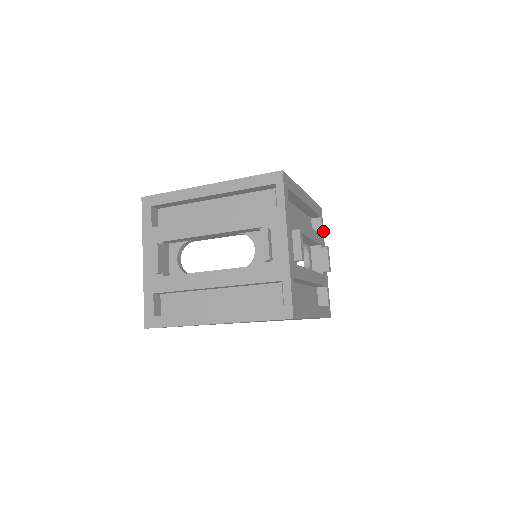
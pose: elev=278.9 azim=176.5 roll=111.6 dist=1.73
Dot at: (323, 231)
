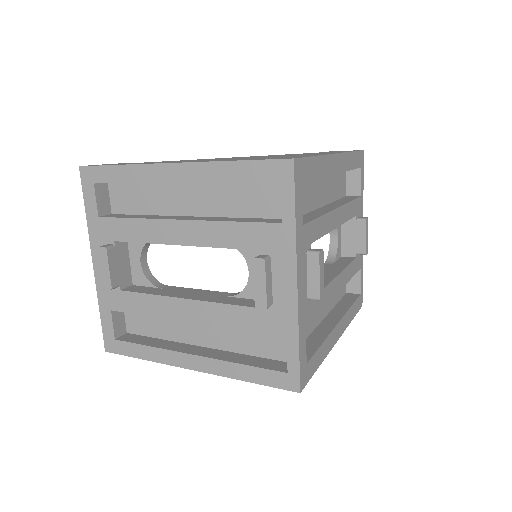
Dot at: (363, 187)
